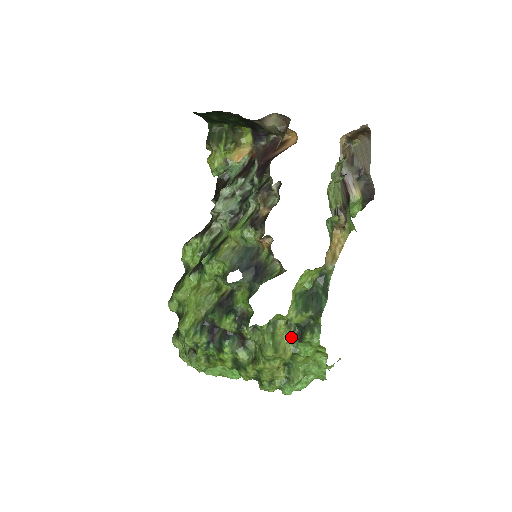
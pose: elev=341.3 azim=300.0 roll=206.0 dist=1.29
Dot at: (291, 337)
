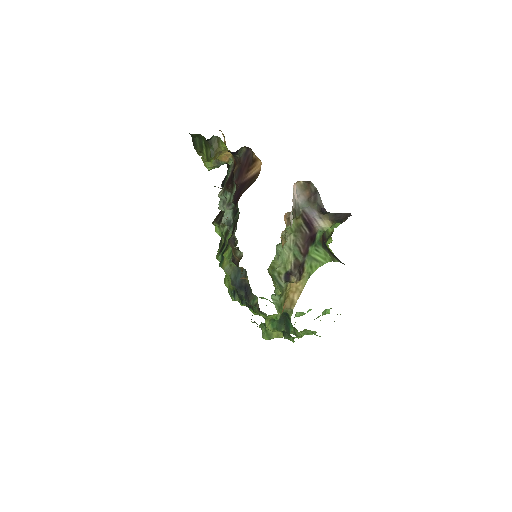
Dot at: occluded
